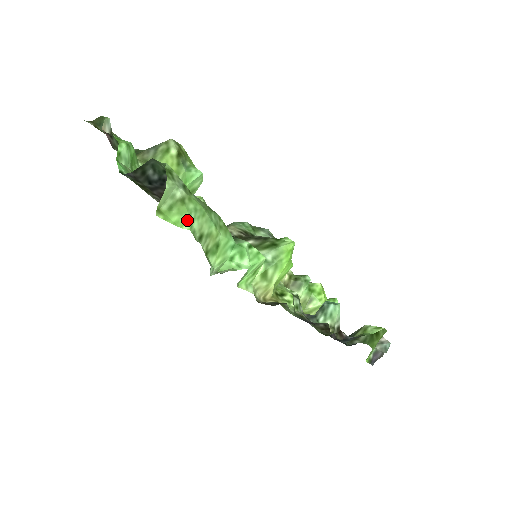
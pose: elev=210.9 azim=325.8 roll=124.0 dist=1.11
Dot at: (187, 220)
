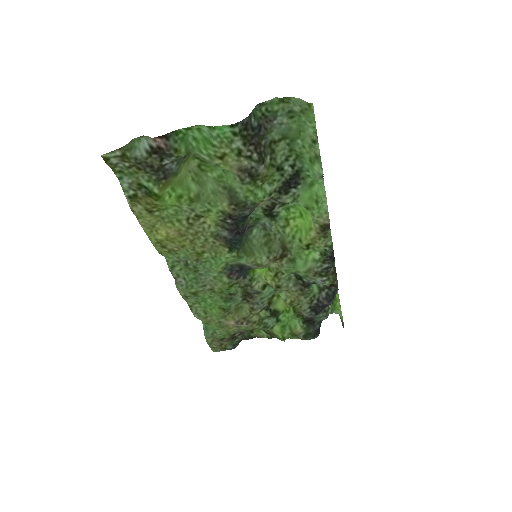
Dot at: (312, 122)
